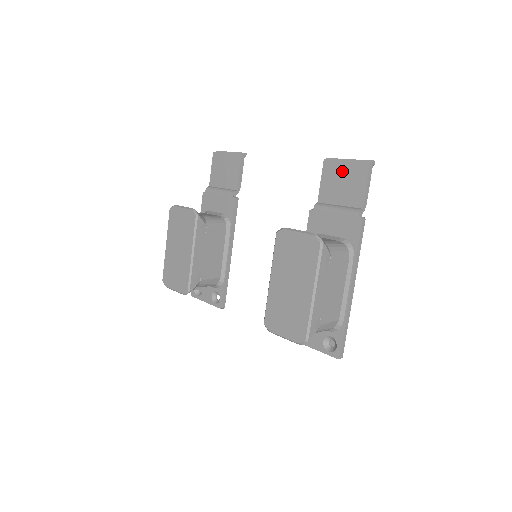
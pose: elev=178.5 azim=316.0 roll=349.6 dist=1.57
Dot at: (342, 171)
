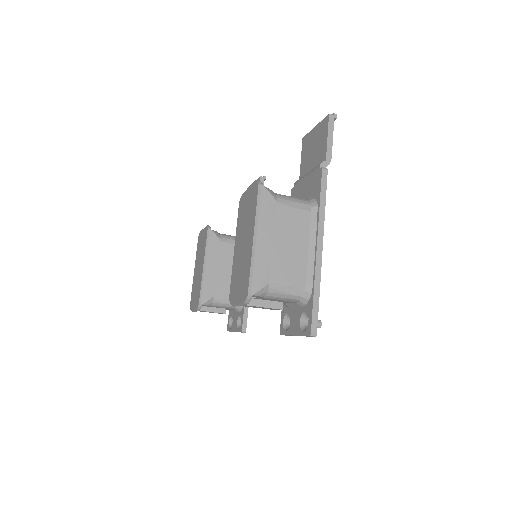
Dot at: (313, 138)
